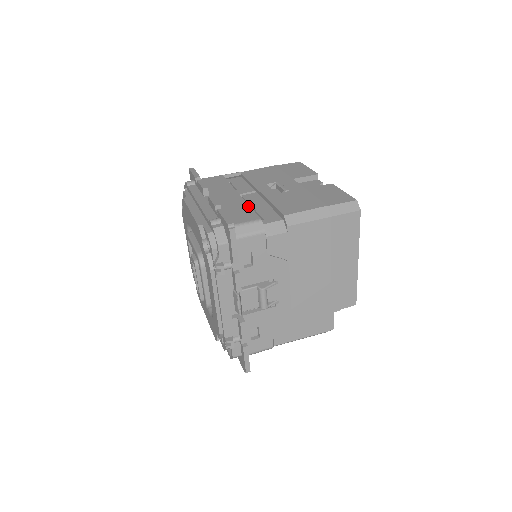
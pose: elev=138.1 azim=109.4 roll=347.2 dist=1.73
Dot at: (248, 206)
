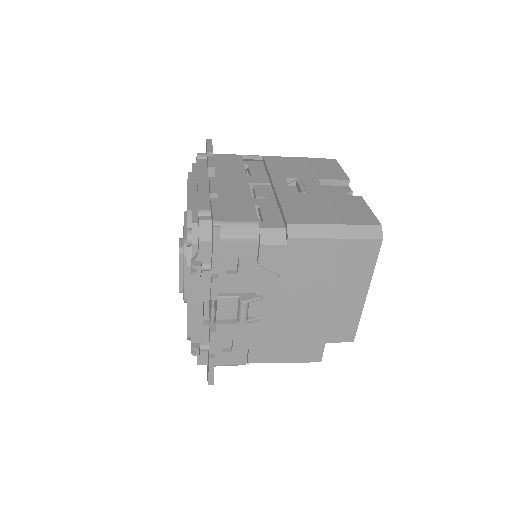
Dot at: (251, 201)
